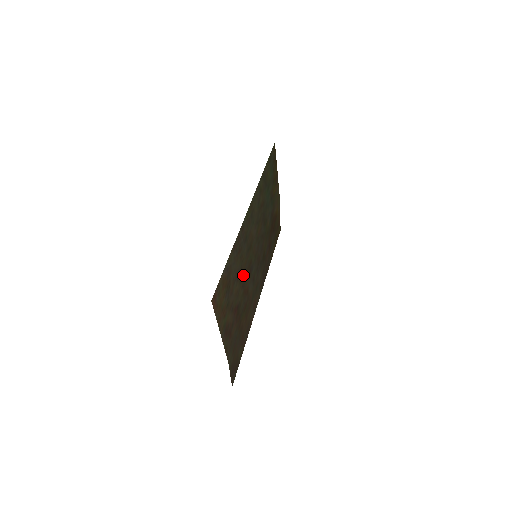
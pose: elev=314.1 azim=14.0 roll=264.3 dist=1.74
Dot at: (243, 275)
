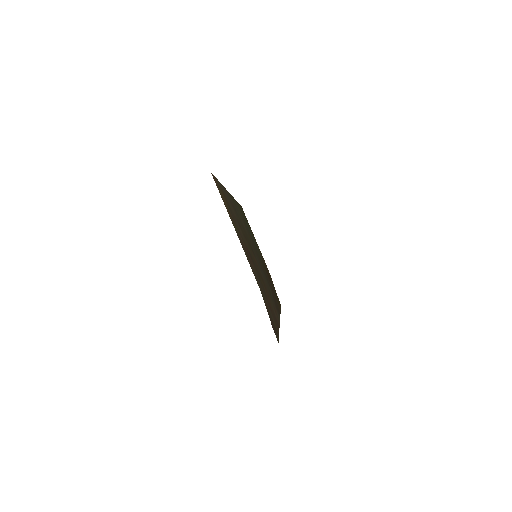
Dot at: (245, 238)
